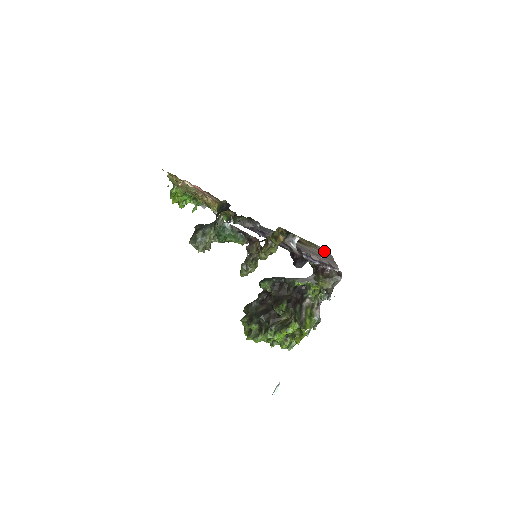
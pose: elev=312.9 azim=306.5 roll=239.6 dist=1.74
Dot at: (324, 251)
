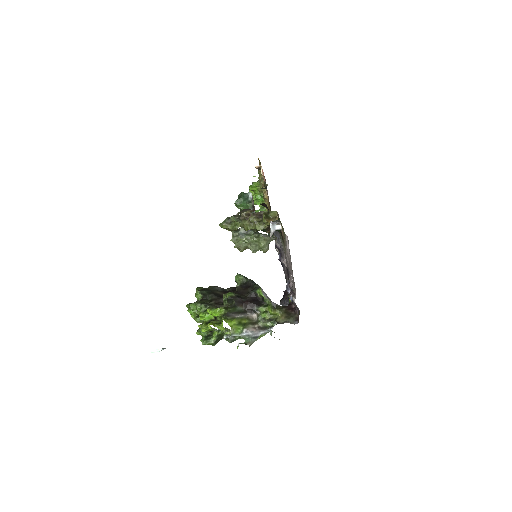
Dot at: (287, 245)
